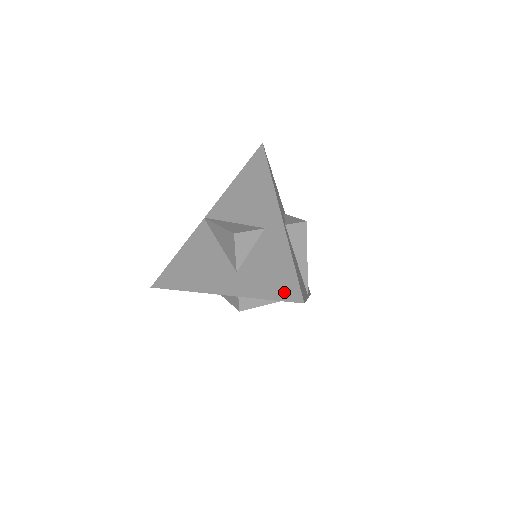
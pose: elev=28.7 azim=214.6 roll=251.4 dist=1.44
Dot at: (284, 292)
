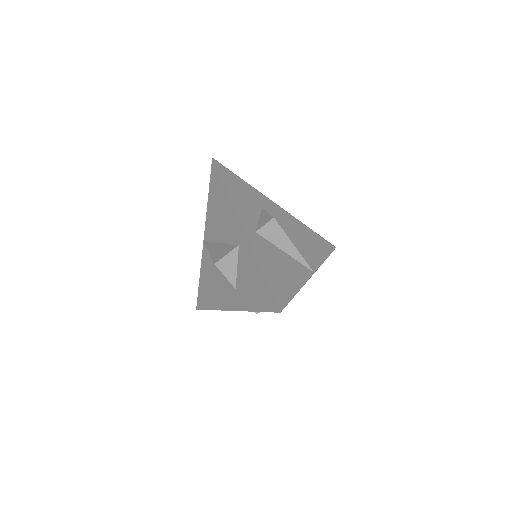
Dot at: (266, 304)
